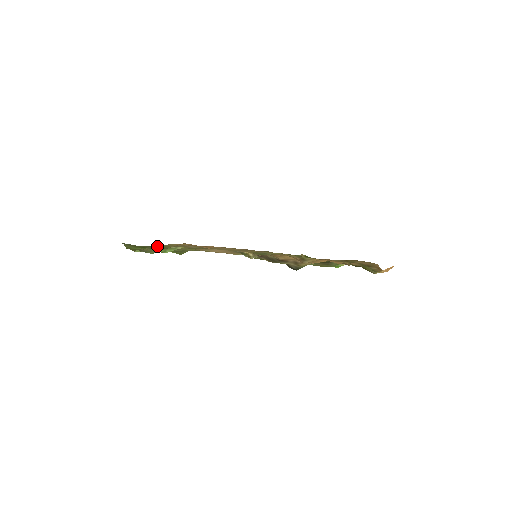
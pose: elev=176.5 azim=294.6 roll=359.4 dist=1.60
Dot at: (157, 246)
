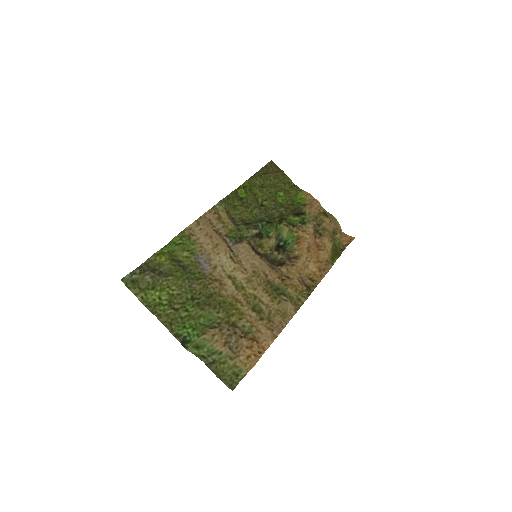
Dot at: (208, 341)
